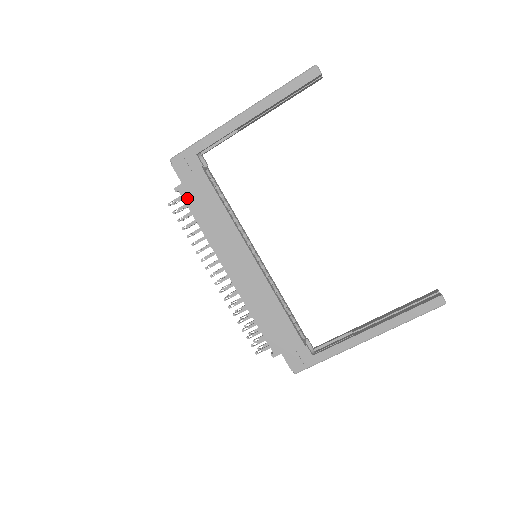
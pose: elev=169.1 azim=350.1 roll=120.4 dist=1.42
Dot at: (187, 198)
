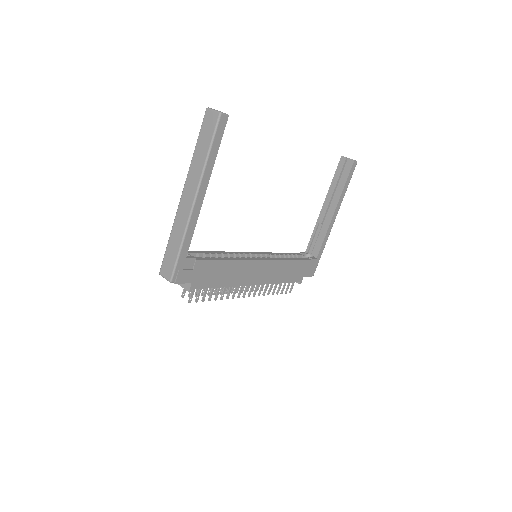
Dot at: (202, 285)
